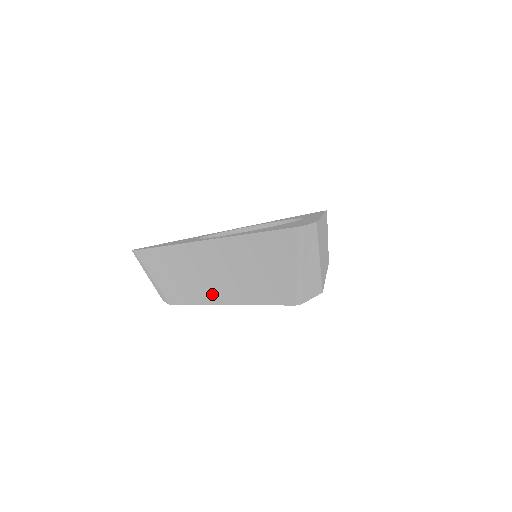
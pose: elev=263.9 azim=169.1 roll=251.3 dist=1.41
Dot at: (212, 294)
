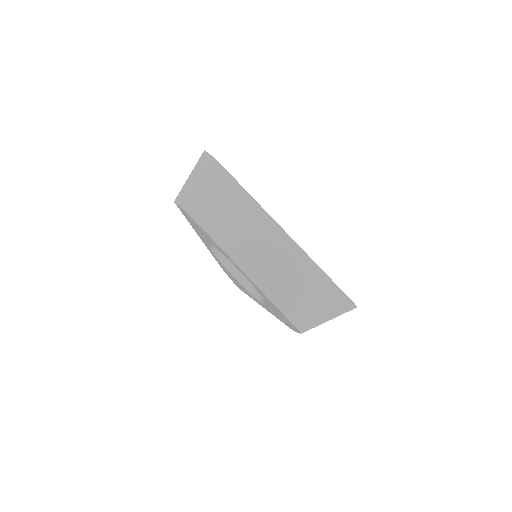
Dot at: (246, 260)
